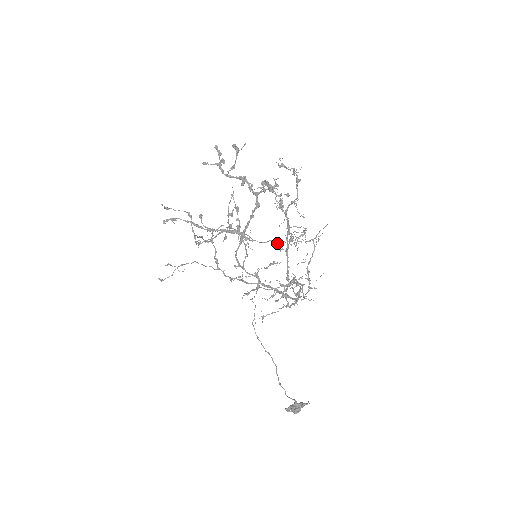
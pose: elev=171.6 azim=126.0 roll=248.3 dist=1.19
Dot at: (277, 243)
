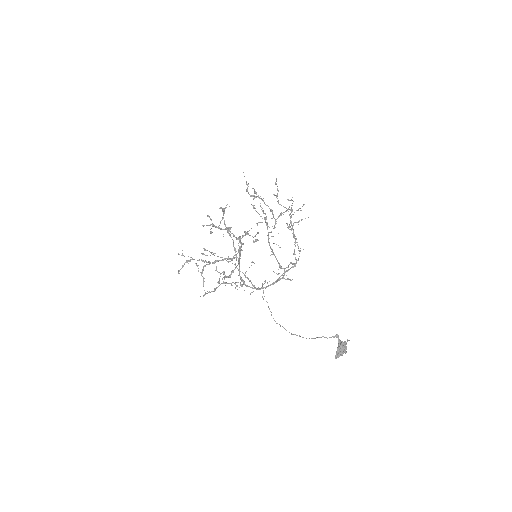
Dot at: (271, 210)
